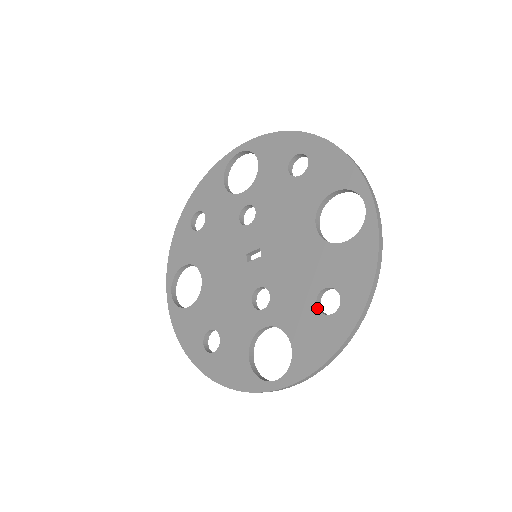
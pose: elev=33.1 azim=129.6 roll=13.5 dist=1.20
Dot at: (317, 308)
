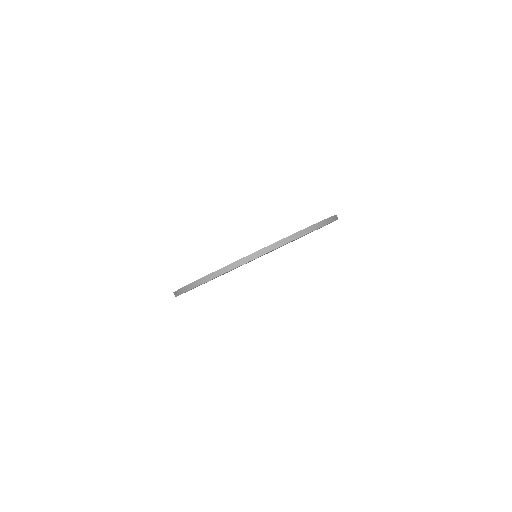
Dot at: occluded
